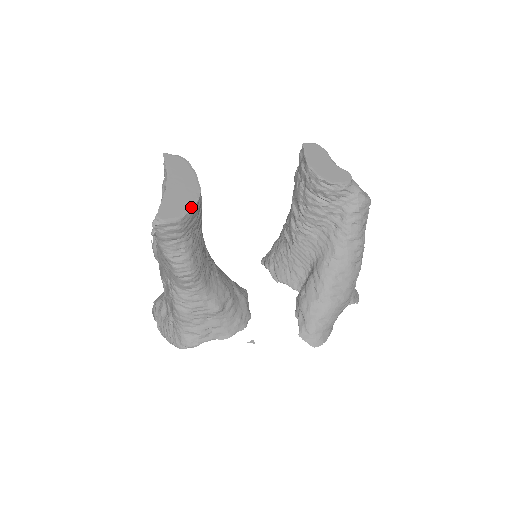
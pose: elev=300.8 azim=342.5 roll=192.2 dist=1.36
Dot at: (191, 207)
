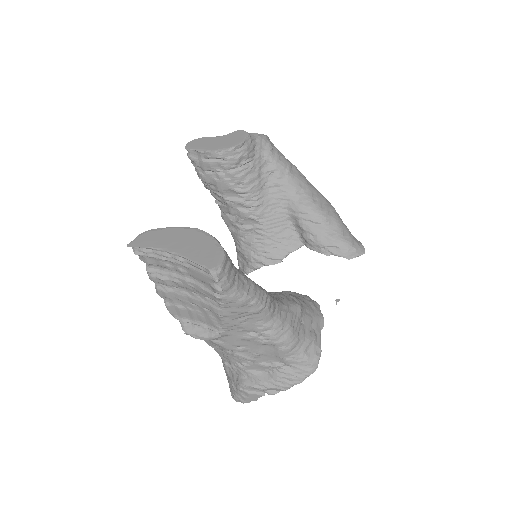
Dot at: (214, 240)
